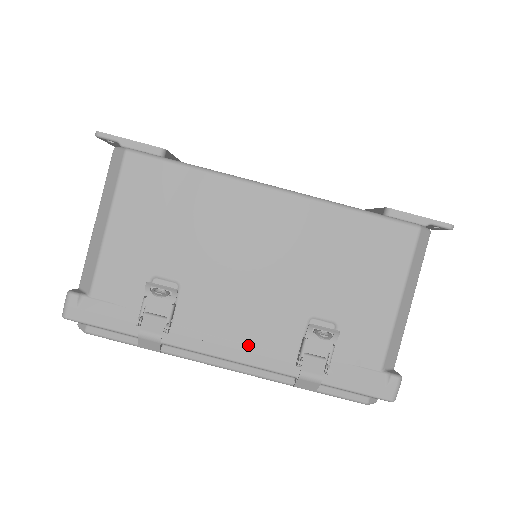
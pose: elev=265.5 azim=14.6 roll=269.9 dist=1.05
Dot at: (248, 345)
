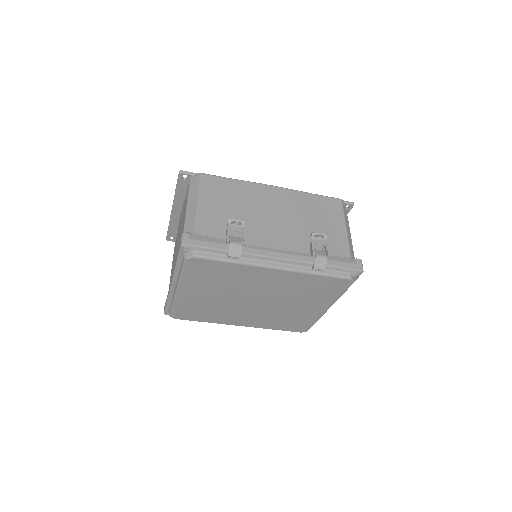
Dot at: (284, 251)
